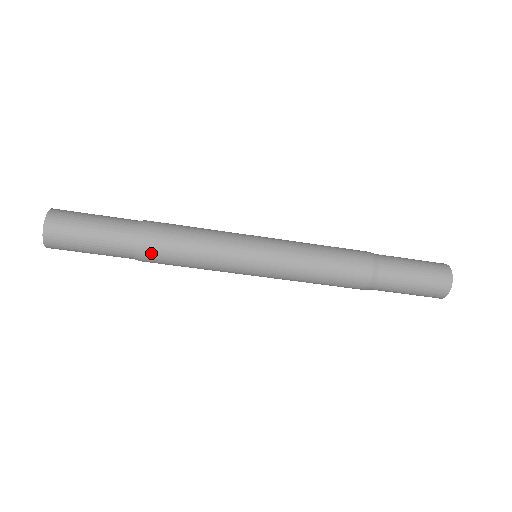
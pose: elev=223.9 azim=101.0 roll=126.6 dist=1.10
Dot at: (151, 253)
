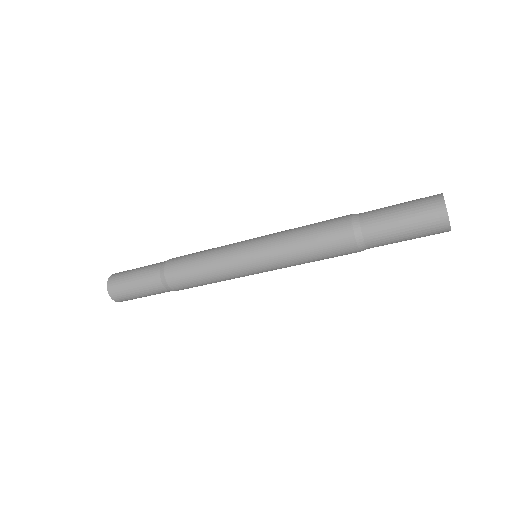
Dot at: (176, 284)
